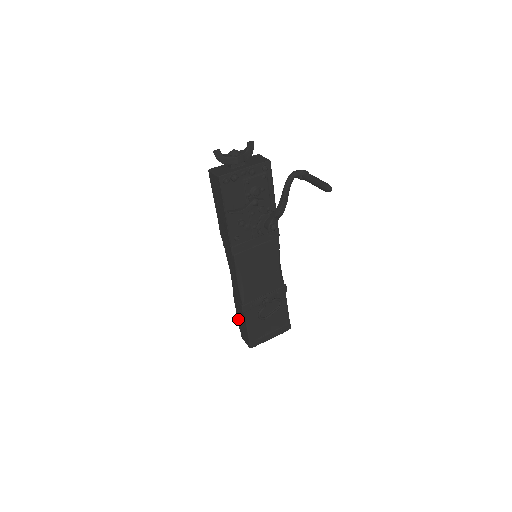
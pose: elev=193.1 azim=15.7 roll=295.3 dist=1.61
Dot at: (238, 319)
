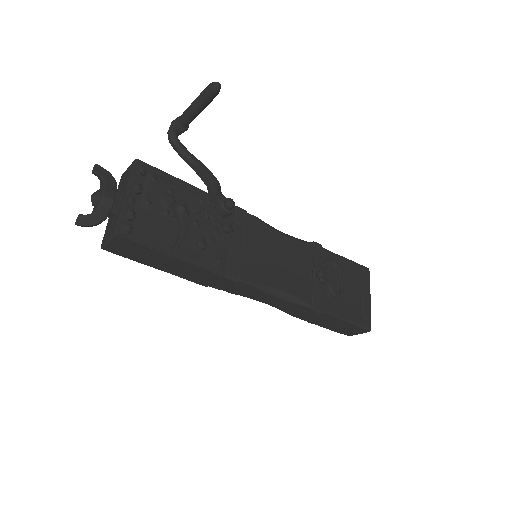
Dot at: (325, 327)
